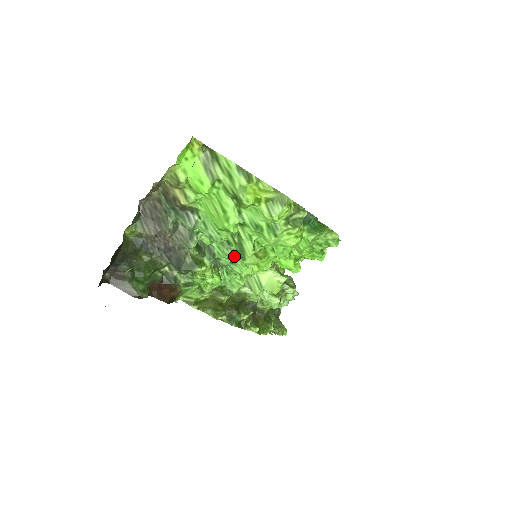
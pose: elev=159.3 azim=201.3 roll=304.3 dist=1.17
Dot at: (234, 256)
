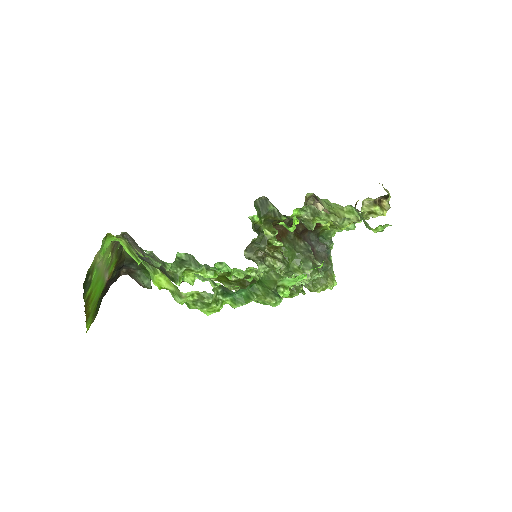
Dot at: (203, 279)
